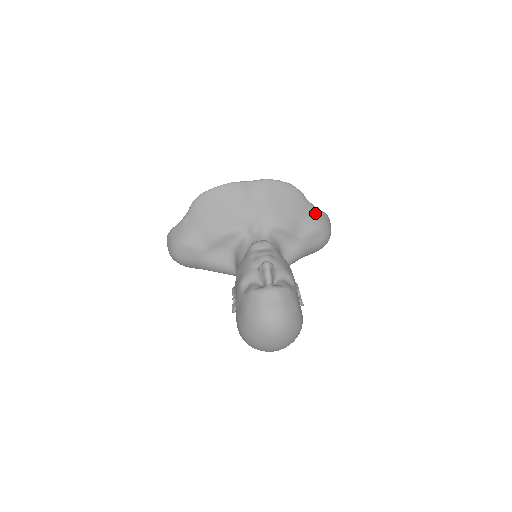
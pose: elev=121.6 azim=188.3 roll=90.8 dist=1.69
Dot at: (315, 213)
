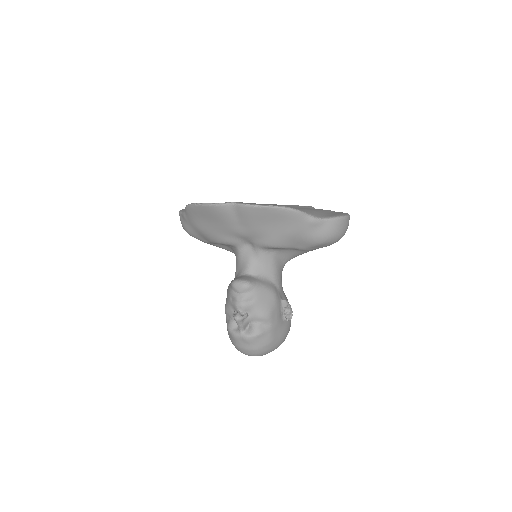
Dot at: (317, 228)
